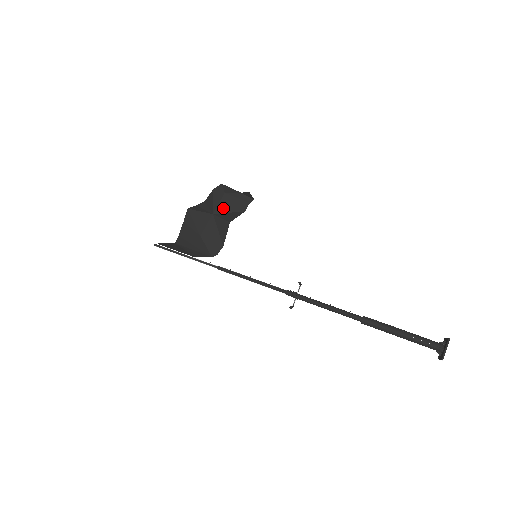
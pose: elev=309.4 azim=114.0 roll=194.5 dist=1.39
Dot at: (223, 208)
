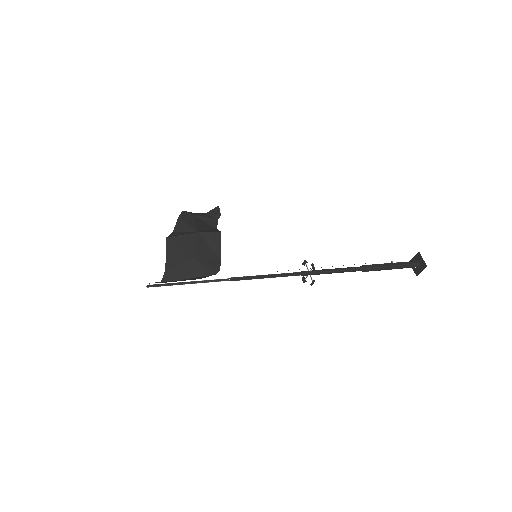
Dot at: (201, 227)
